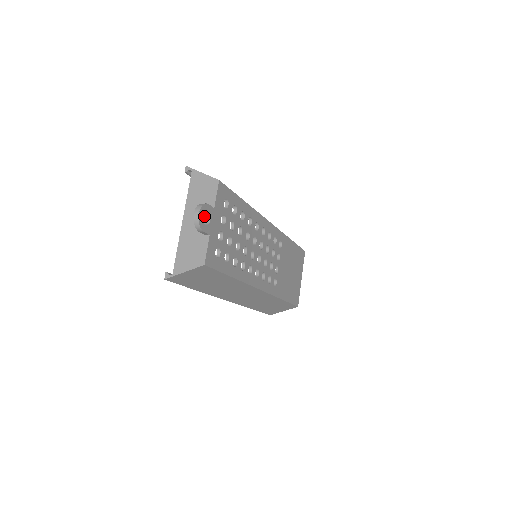
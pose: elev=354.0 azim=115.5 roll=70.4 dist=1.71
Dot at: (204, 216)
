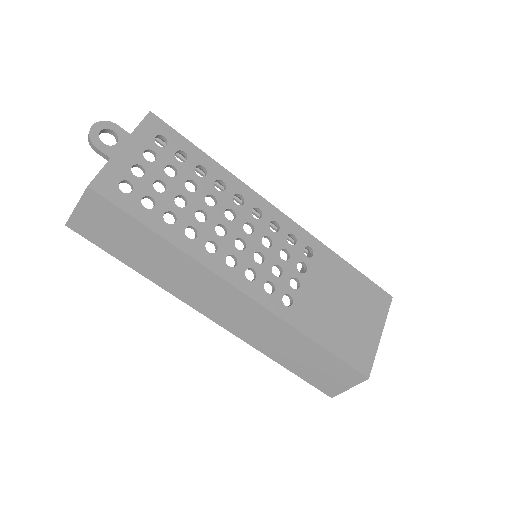
Dot at: occluded
